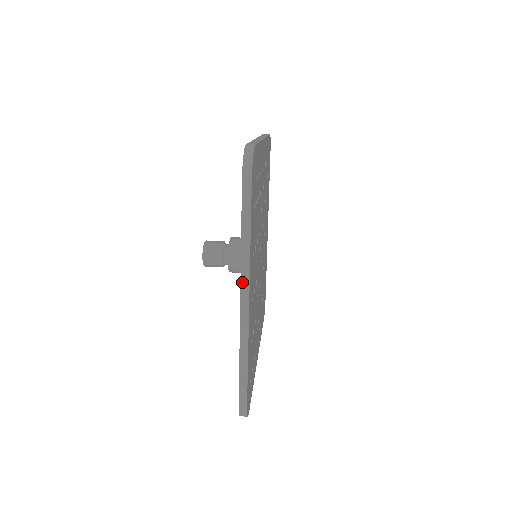
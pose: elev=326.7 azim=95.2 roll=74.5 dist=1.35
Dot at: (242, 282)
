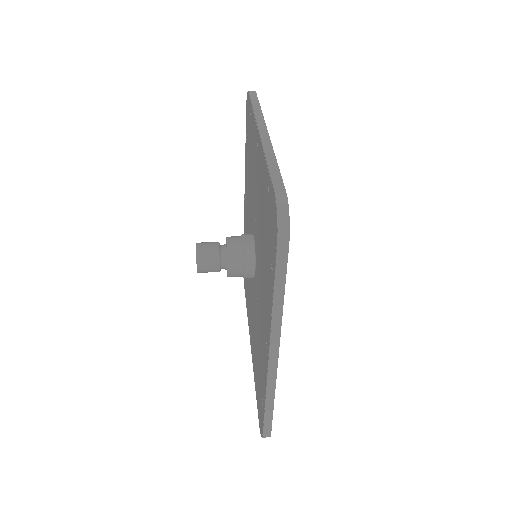
Dot at: (258, 122)
